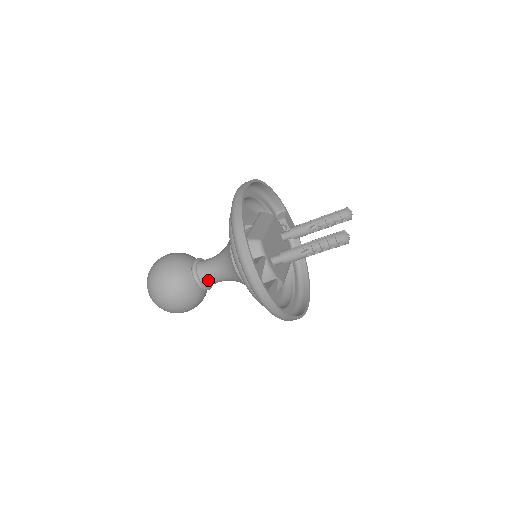
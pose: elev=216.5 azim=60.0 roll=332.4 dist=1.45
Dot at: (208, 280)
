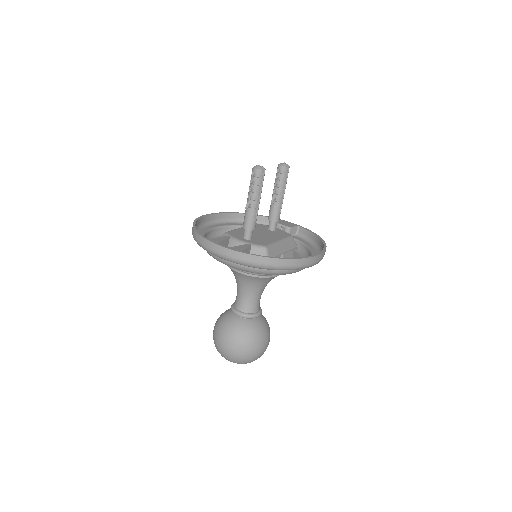
Dot at: (244, 306)
